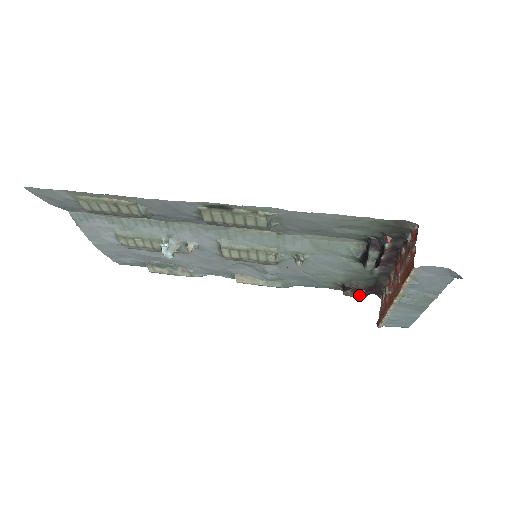
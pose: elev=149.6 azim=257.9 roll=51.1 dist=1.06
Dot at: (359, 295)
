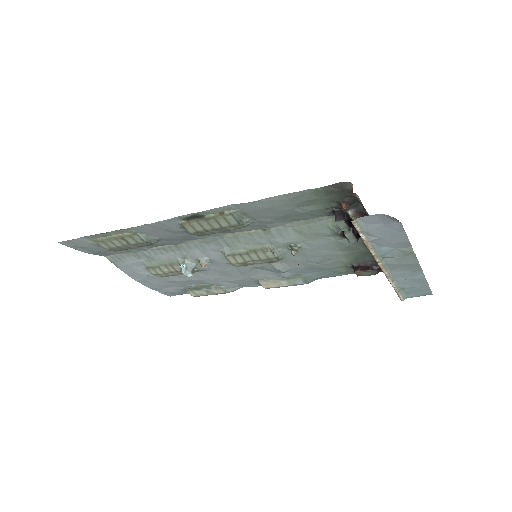
Dot at: (370, 272)
